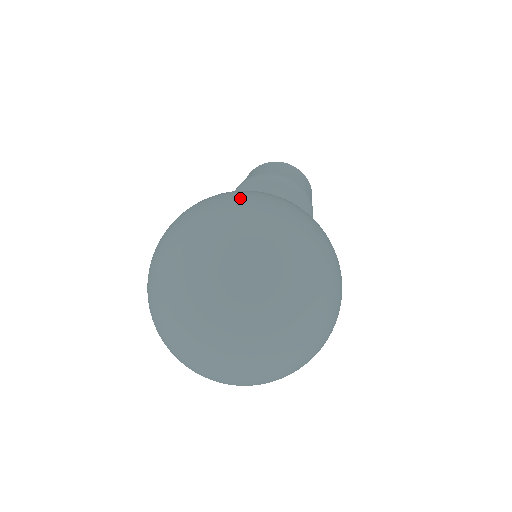
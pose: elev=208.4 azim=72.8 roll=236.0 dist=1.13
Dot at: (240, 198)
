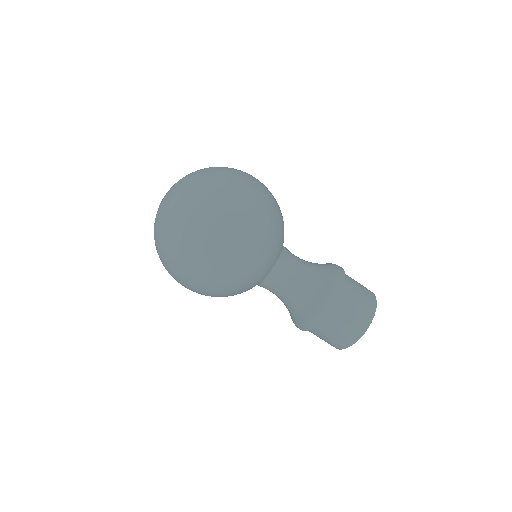
Dot at: occluded
